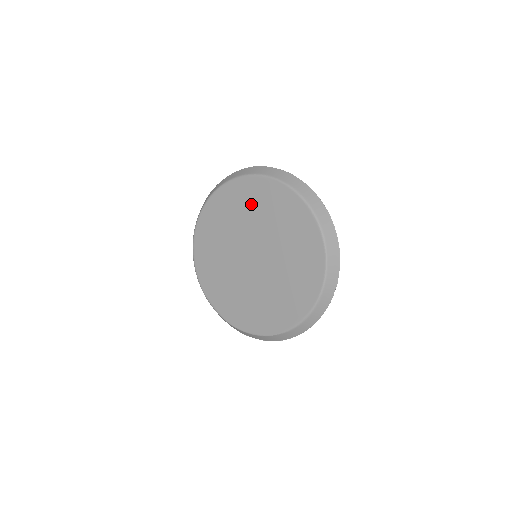
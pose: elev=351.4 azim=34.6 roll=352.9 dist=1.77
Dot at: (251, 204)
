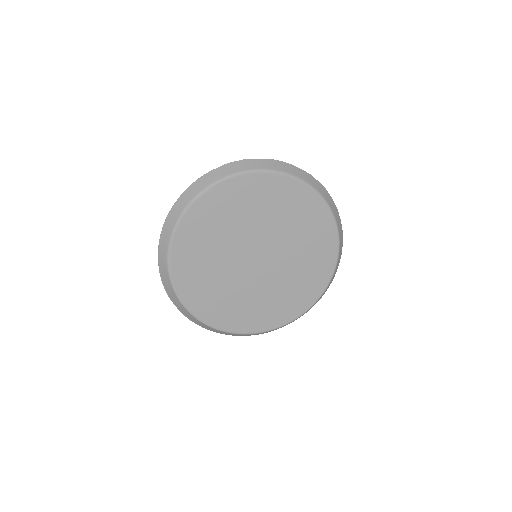
Dot at: (302, 223)
